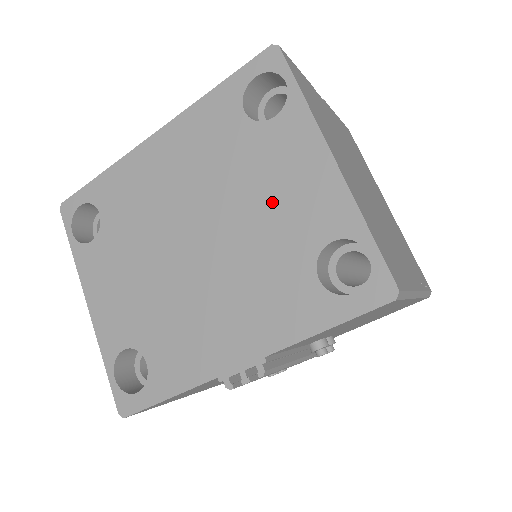
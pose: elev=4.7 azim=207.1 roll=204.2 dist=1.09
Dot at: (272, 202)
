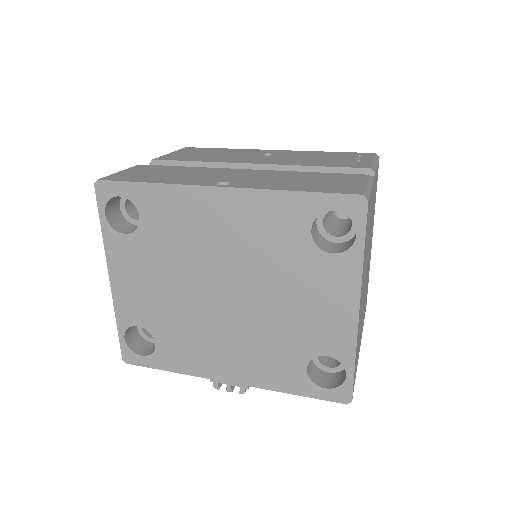
Dot at: (299, 308)
